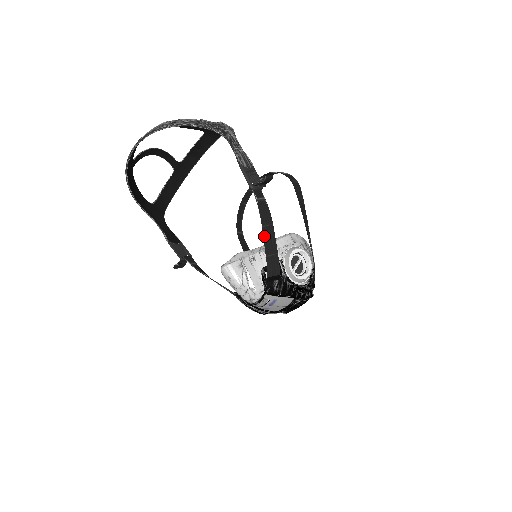
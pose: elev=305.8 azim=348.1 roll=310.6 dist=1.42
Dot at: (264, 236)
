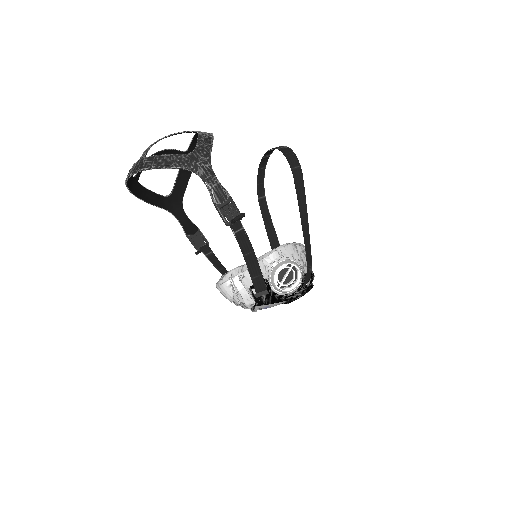
Dot at: (246, 263)
